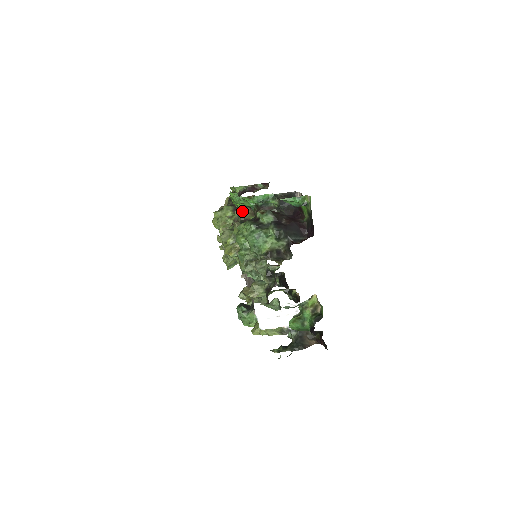
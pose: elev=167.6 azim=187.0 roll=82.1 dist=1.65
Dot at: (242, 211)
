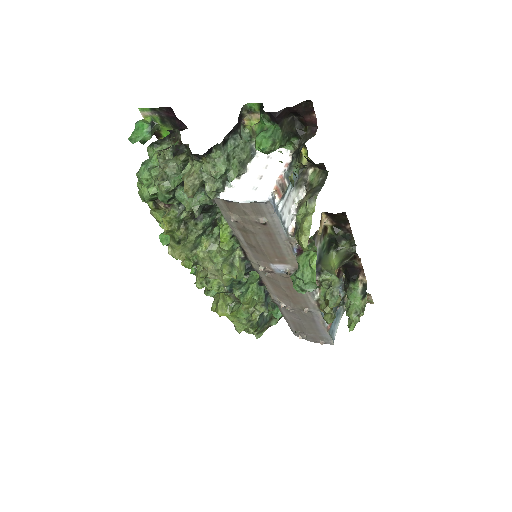
Dot at: occluded
